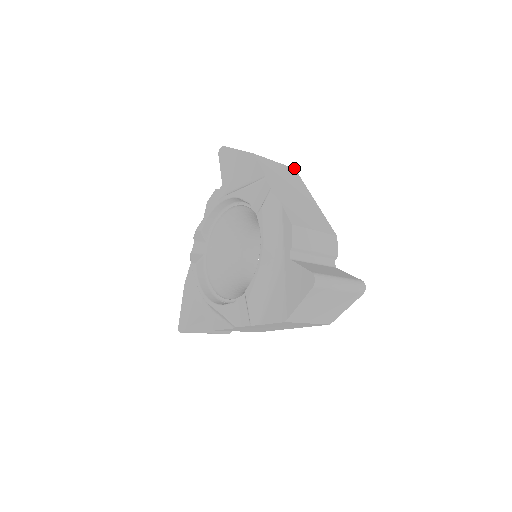
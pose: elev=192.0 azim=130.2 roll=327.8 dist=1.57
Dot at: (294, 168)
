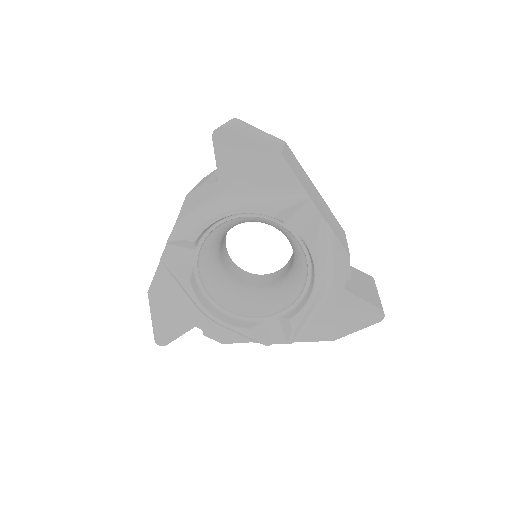
Dot at: occluded
